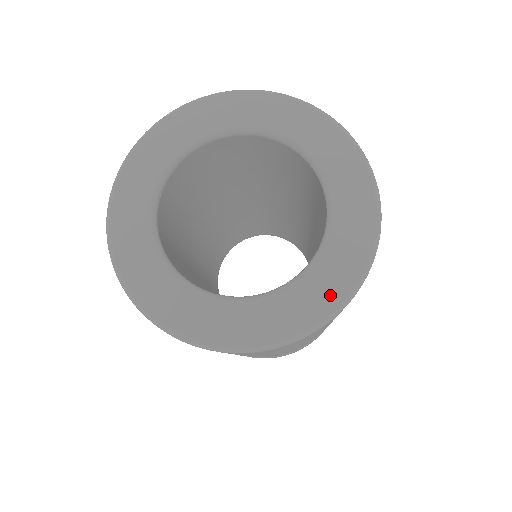
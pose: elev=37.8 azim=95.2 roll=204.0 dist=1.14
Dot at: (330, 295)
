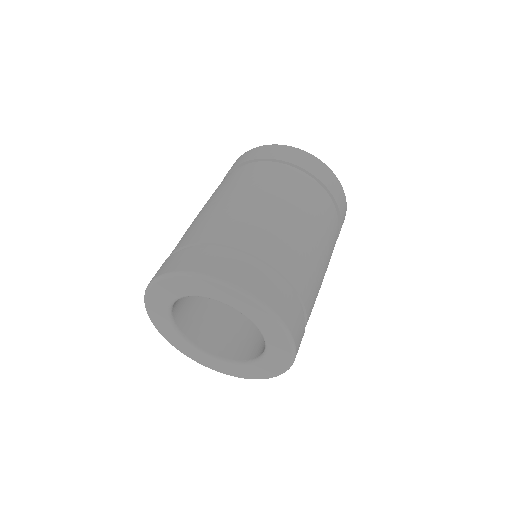
Dot at: (284, 352)
